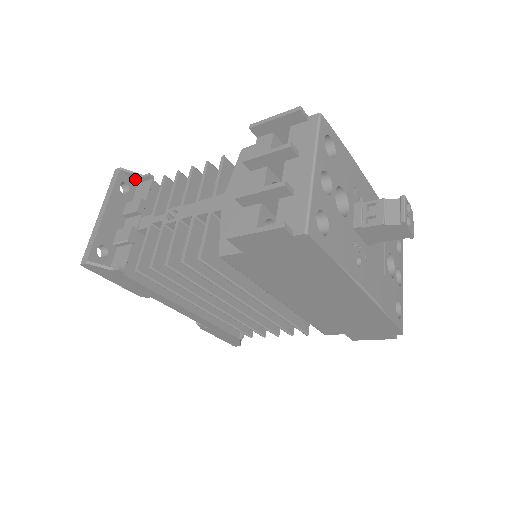
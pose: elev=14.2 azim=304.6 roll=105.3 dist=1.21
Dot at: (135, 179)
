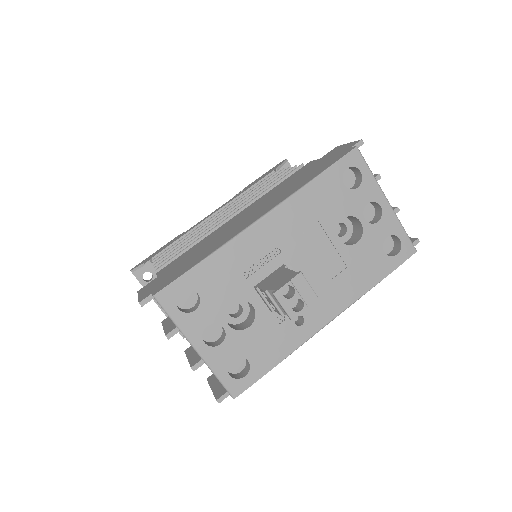
Dot at: occluded
